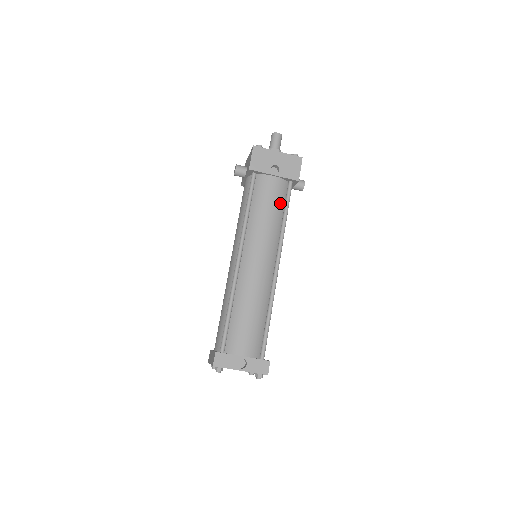
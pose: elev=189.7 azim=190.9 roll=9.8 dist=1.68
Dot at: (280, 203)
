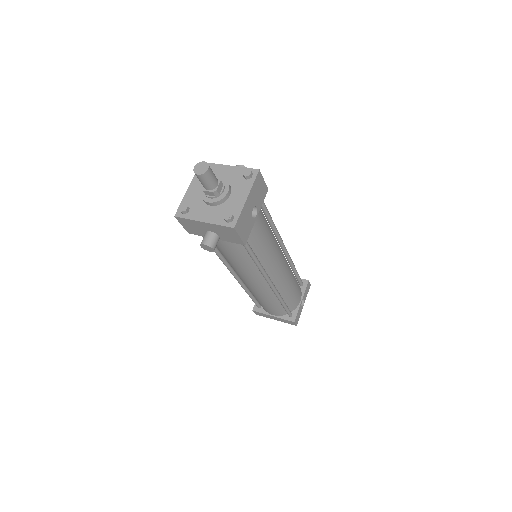
Dot at: (265, 220)
